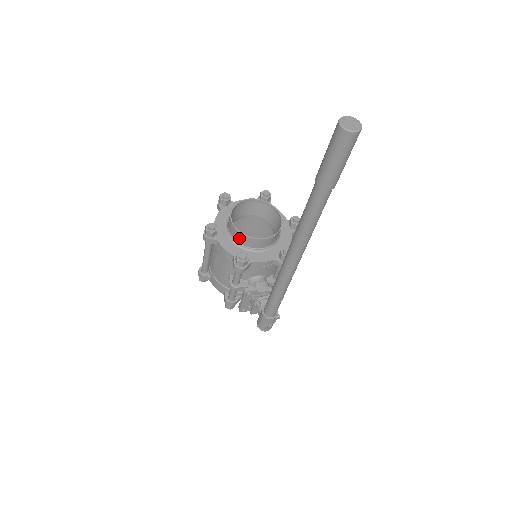
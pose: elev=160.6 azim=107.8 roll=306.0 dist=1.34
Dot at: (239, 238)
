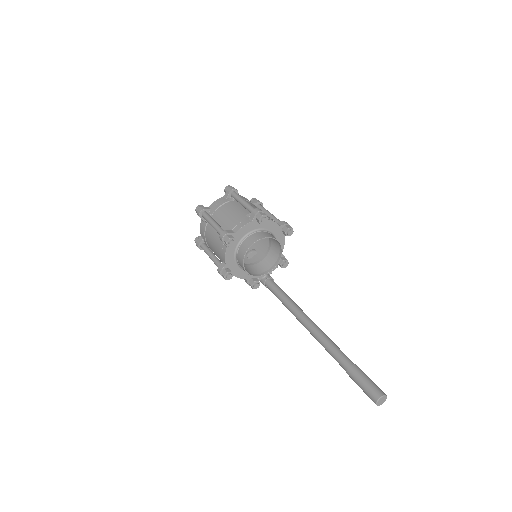
Dot at: (251, 273)
